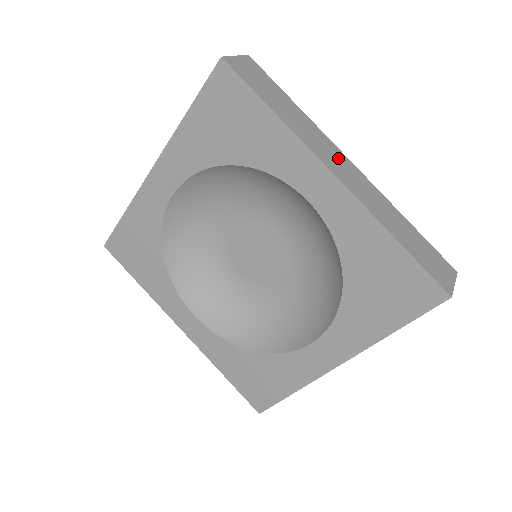
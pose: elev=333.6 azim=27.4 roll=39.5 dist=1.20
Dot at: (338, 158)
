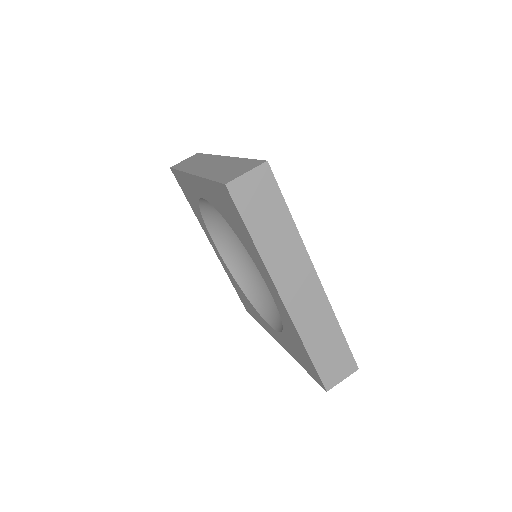
Dot at: (302, 277)
